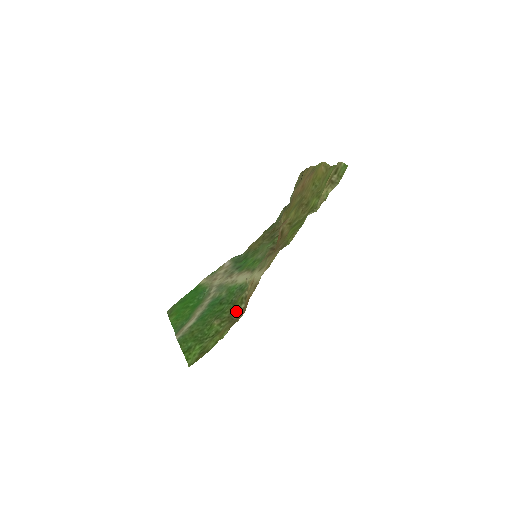
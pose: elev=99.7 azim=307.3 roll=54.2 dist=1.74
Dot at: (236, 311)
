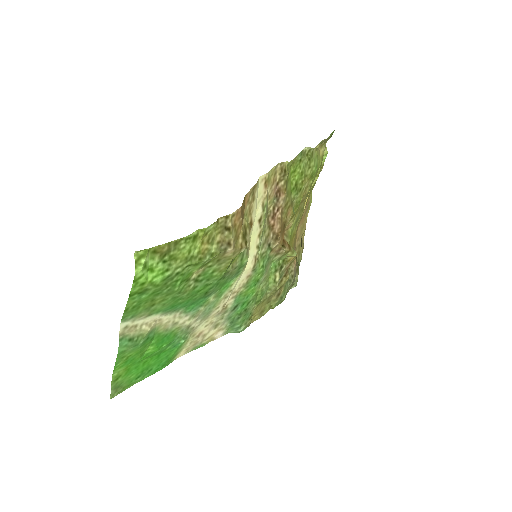
Dot at: (230, 259)
